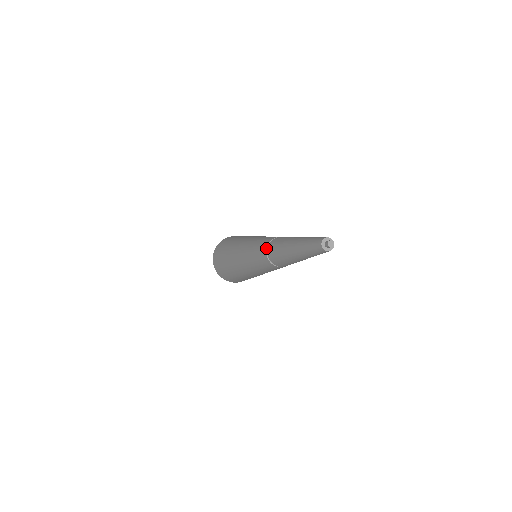
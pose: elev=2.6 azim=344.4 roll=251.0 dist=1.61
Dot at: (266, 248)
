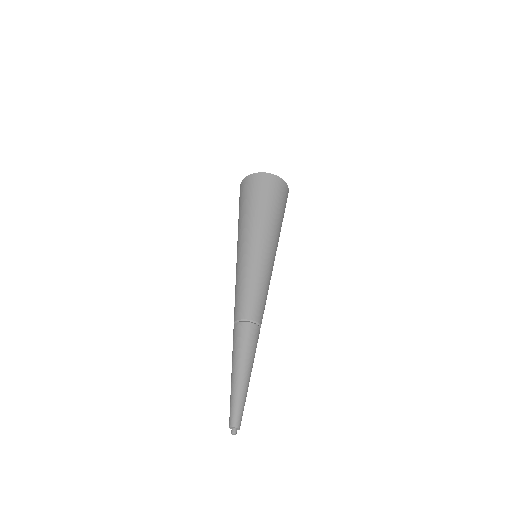
Dot at: occluded
